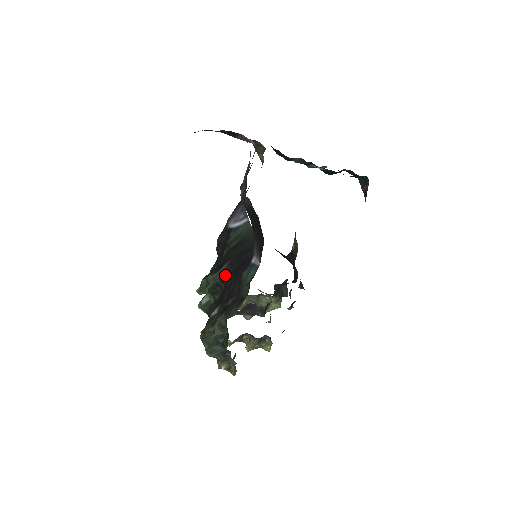
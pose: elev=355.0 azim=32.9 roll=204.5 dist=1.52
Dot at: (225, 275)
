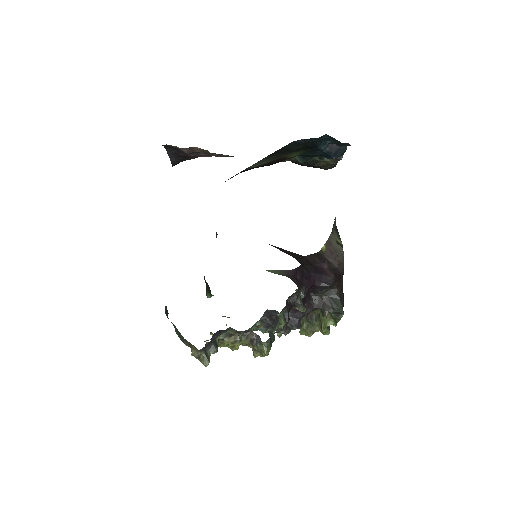
Dot at: occluded
